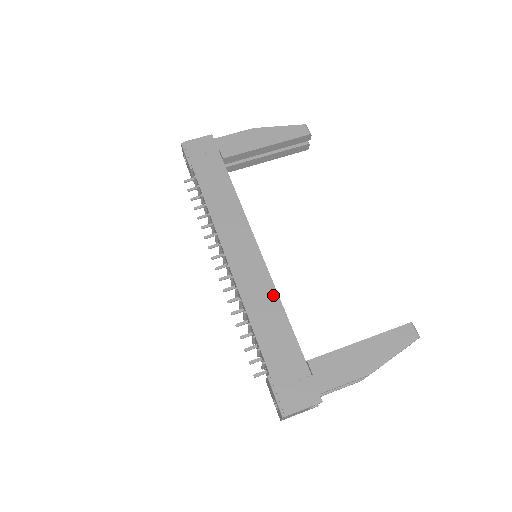
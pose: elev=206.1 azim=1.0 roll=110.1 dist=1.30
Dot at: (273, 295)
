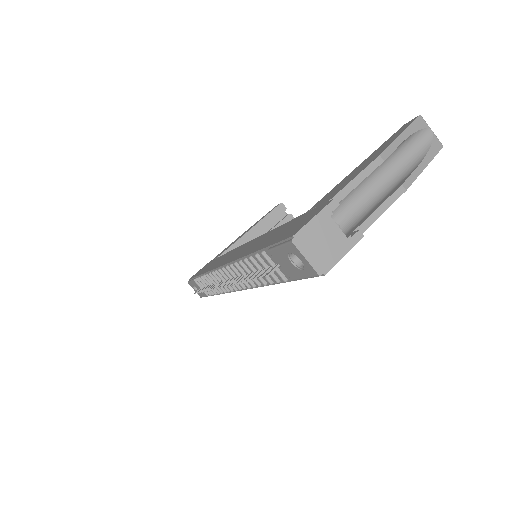
Dot at: (264, 235)
